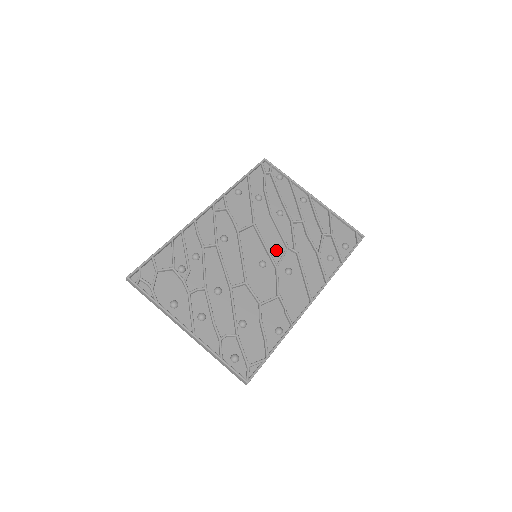
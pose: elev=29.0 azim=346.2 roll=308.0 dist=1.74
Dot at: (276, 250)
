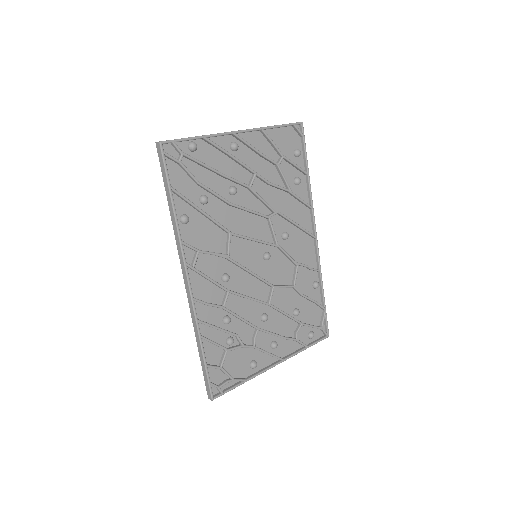
Dot at: (263, 231)
